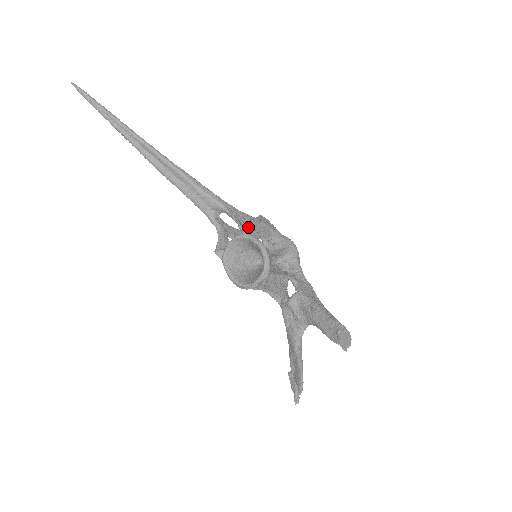
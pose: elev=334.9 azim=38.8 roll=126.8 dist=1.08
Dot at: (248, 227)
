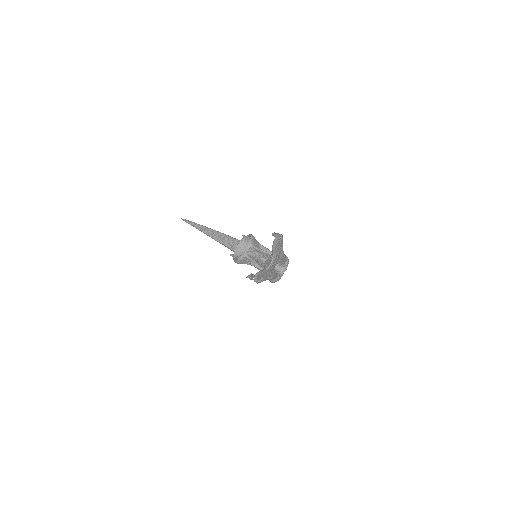
Dot at: occluded
